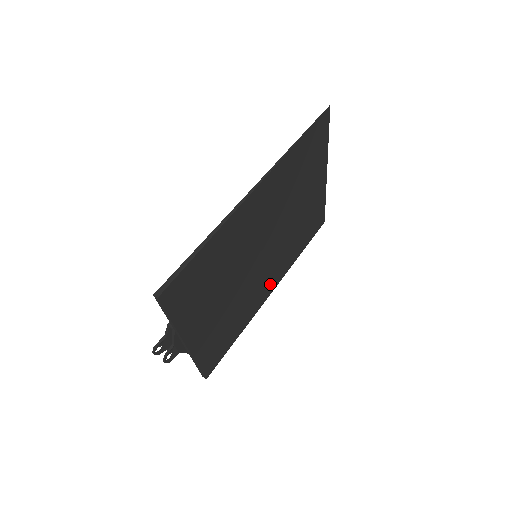
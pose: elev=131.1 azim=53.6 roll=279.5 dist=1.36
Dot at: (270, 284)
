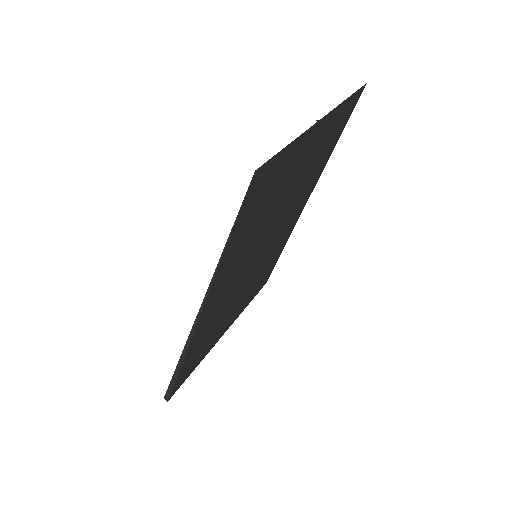
Dot at: (299, 210)
